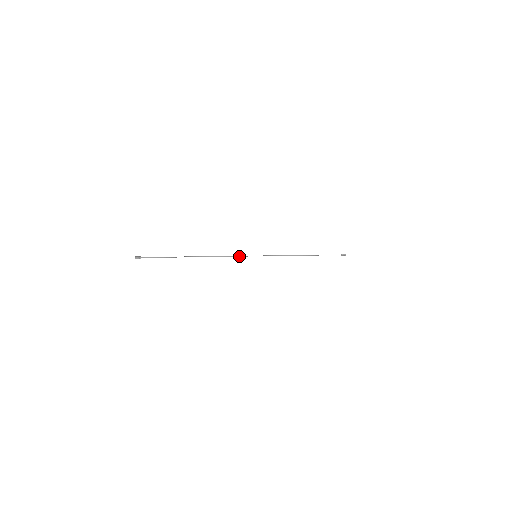
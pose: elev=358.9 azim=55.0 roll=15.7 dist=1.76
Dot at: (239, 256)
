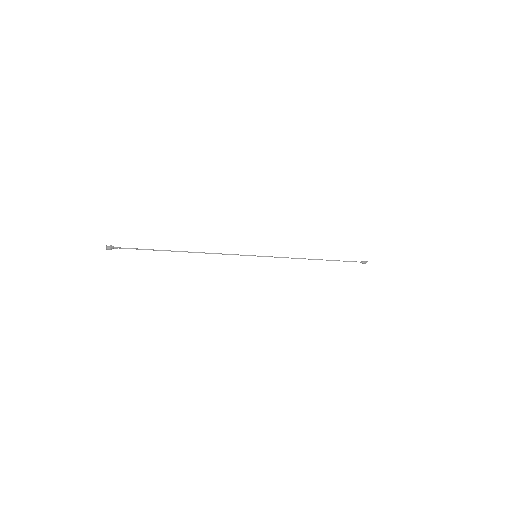
Dot at: occluded
